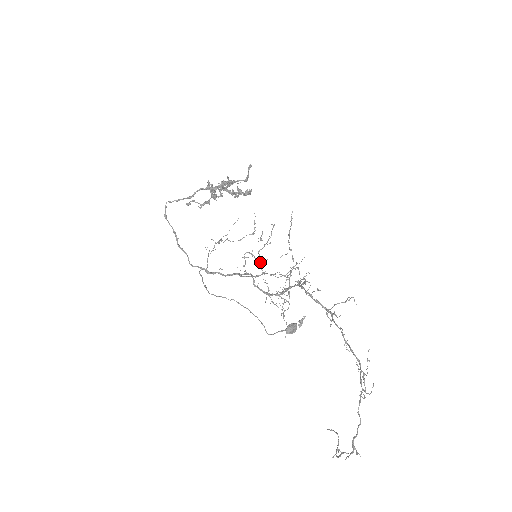
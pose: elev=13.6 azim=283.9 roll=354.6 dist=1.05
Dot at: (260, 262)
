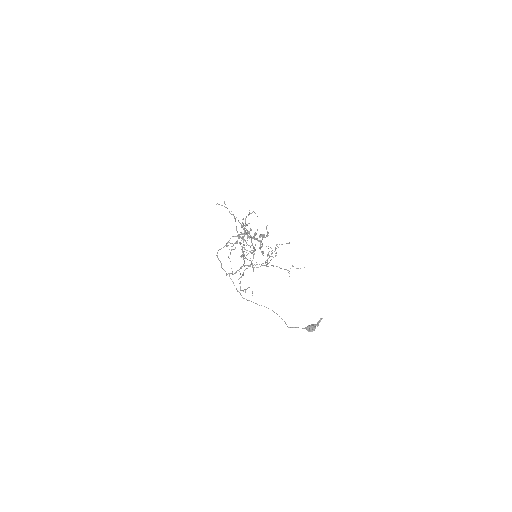
Dot at: occluded
